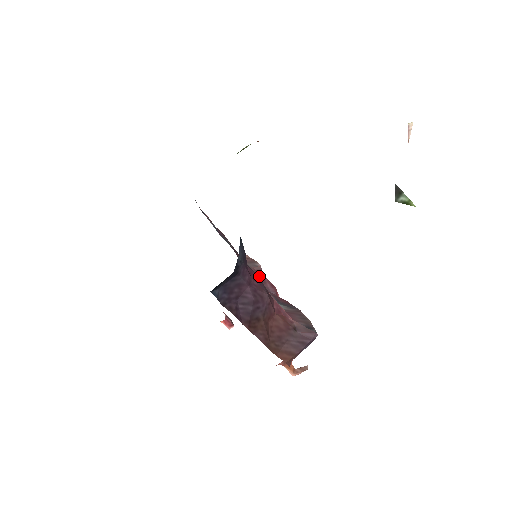
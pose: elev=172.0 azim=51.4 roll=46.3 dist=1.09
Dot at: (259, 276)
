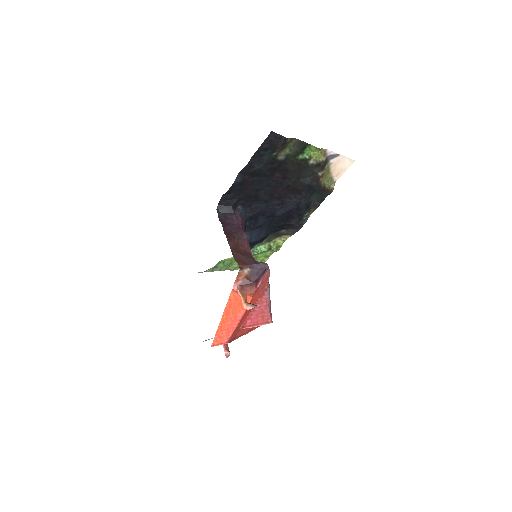
Dot at: occluded
